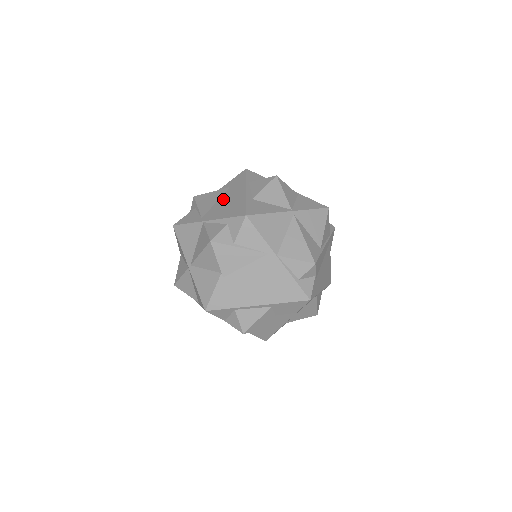
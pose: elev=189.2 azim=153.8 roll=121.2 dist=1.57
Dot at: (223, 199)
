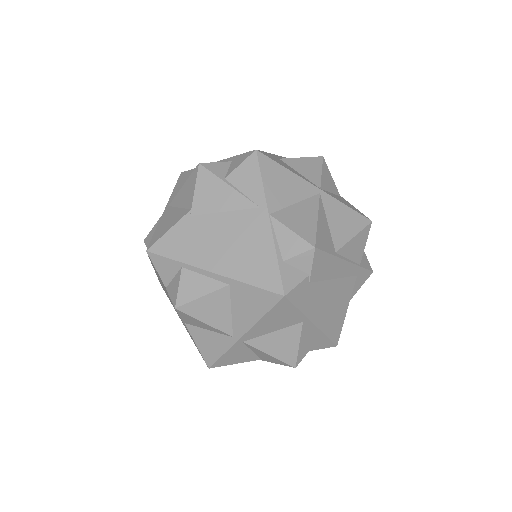
Dot at: occluded
